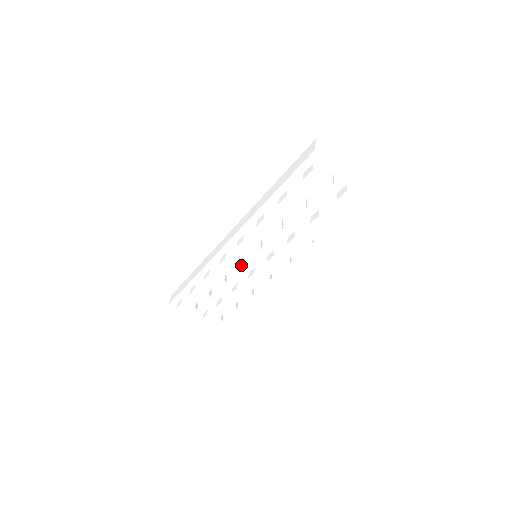
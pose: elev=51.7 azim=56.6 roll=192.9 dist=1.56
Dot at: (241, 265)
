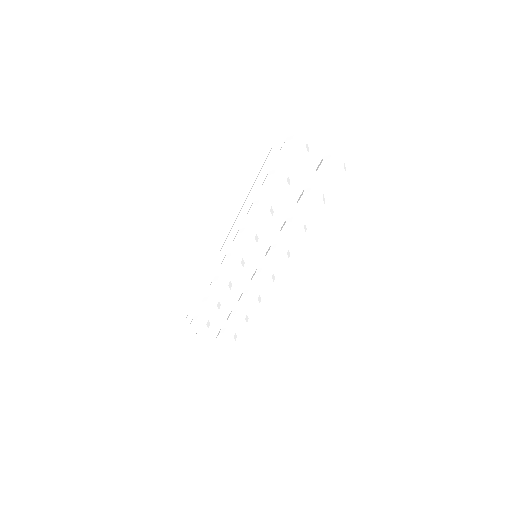
Dot at: (241, 265)
